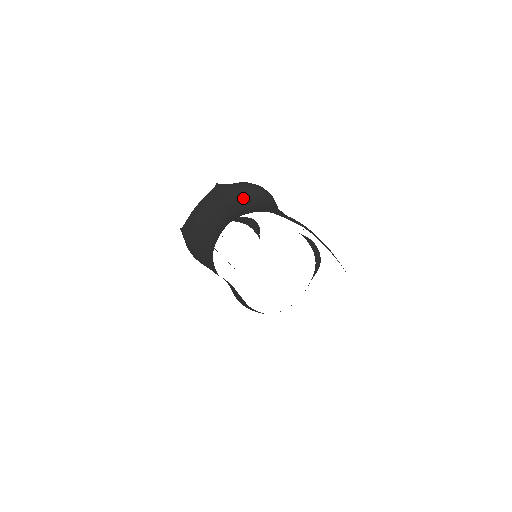
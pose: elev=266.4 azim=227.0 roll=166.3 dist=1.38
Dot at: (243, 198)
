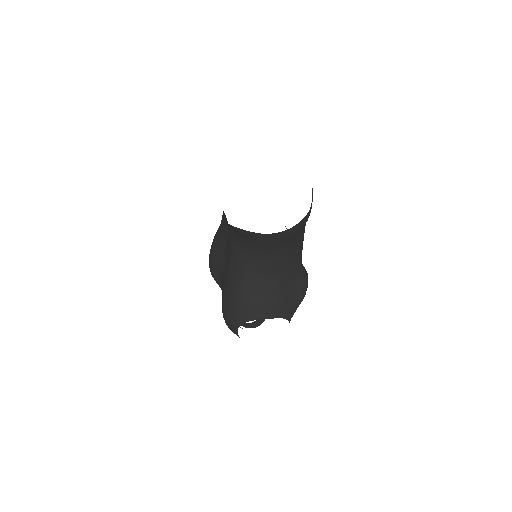
Dot at: occluded
